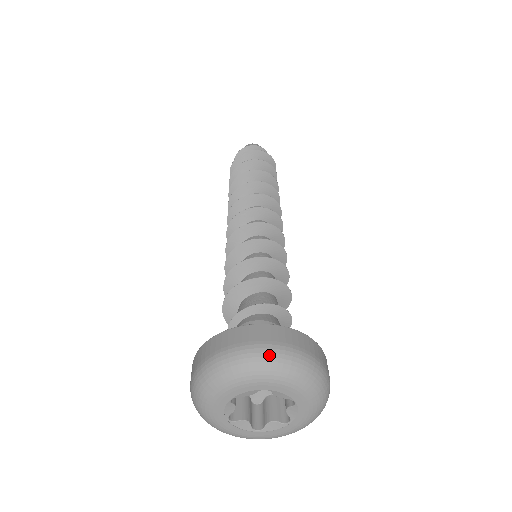
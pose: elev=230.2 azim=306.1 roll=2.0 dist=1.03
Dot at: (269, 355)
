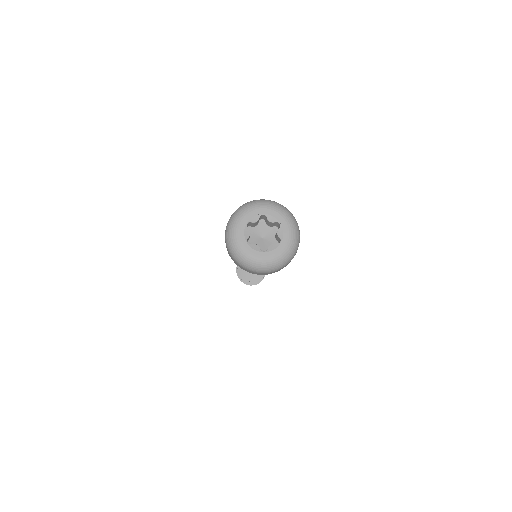
Dot at: (262, 200)
